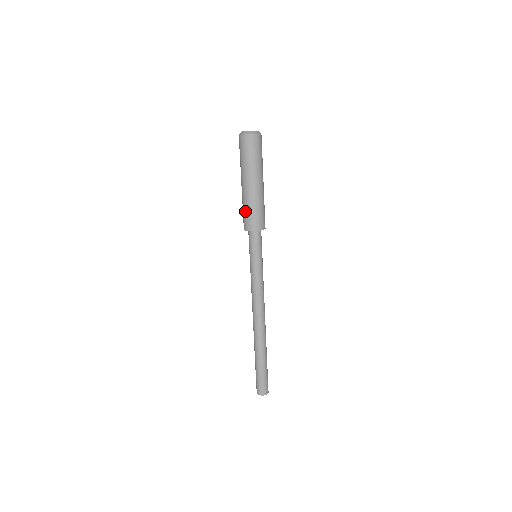
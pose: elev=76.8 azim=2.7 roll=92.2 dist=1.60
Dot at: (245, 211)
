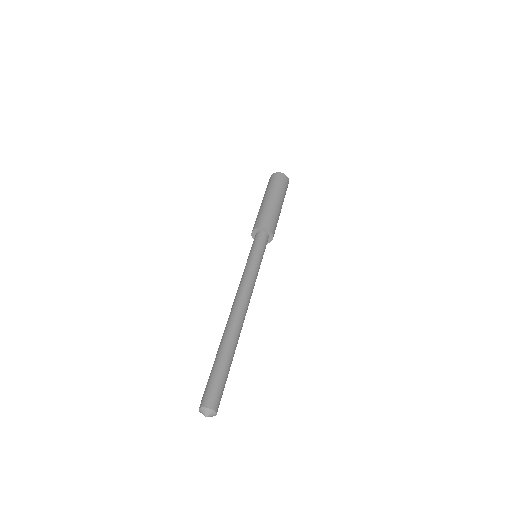
Dot at: occluded
